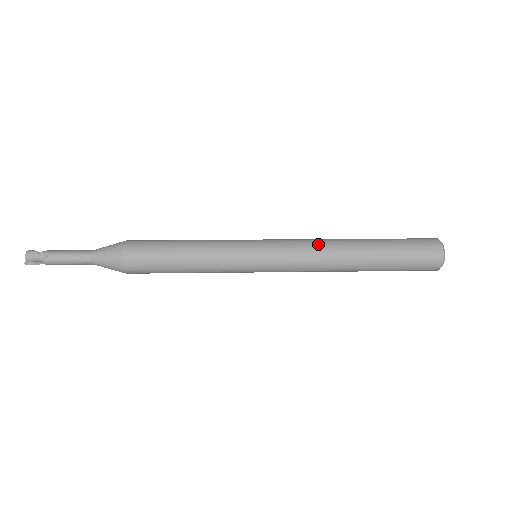
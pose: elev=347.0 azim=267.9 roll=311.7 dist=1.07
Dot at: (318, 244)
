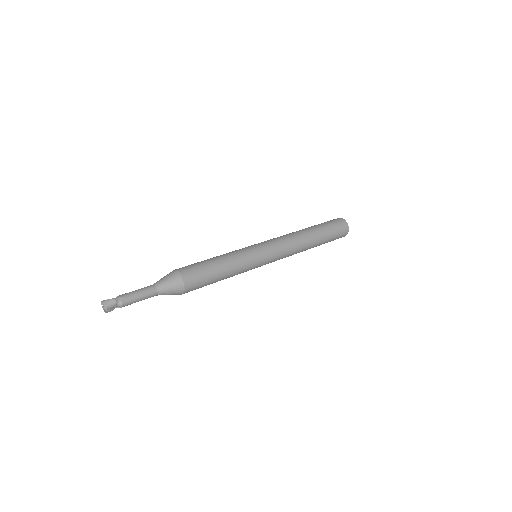
Dot at: (290, 237)
